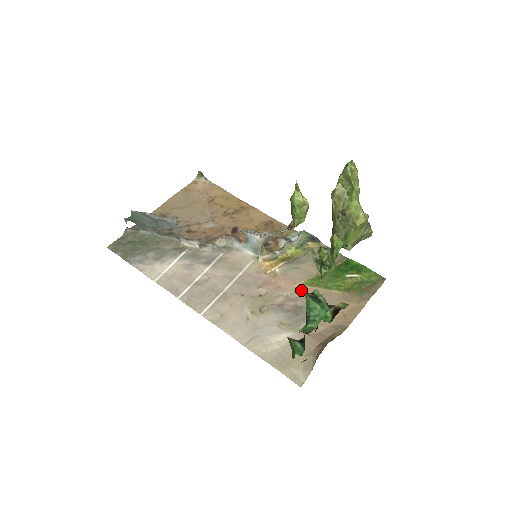
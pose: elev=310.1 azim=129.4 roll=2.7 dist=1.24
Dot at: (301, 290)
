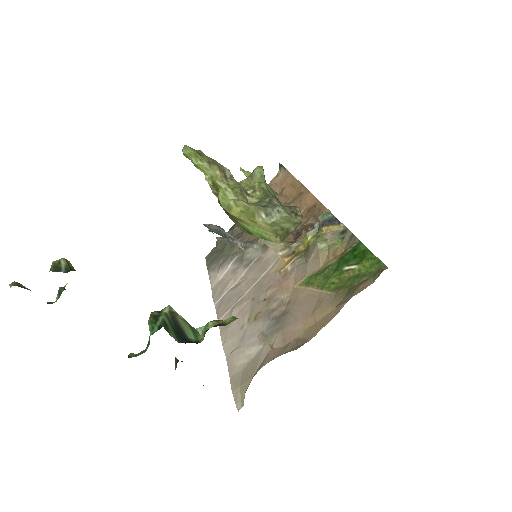
Dot at: (295, 291)
